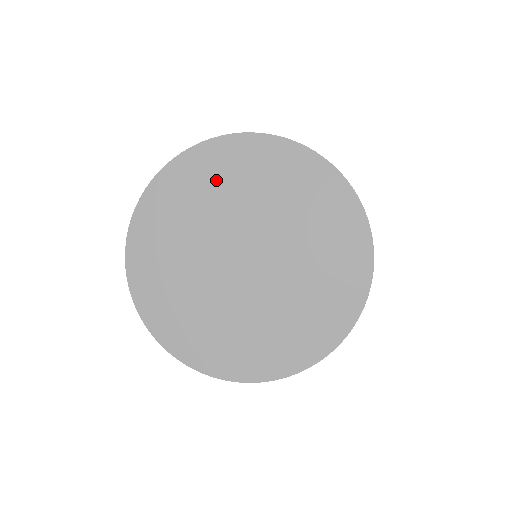
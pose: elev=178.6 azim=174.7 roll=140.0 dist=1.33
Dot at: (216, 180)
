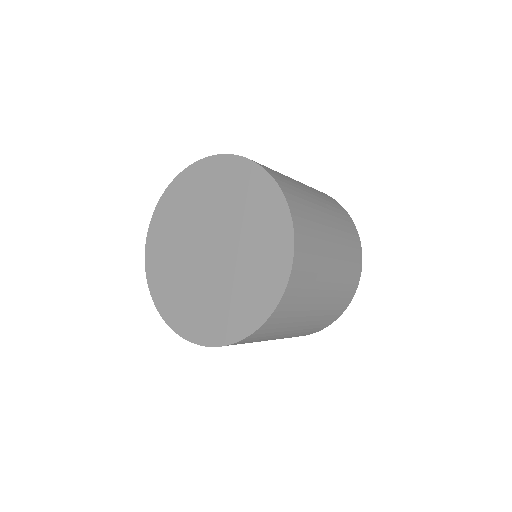
Dot at: (233, 188)
